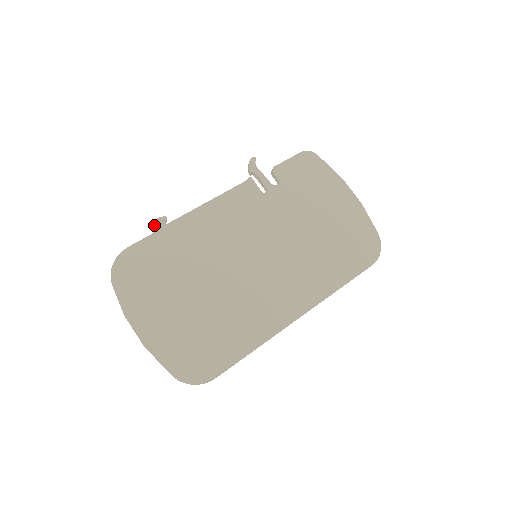
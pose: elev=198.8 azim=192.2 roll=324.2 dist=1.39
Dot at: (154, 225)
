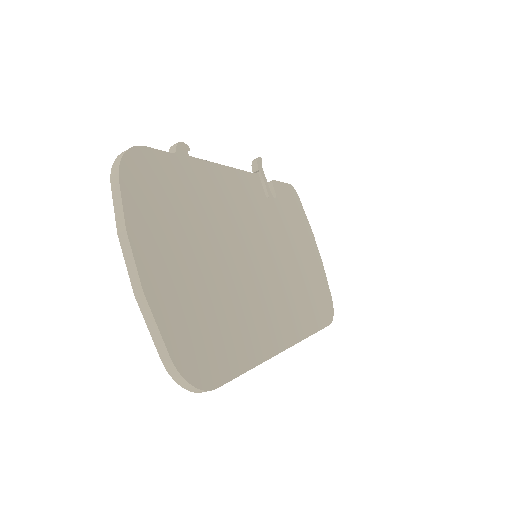
Dot at: (177, 146)
